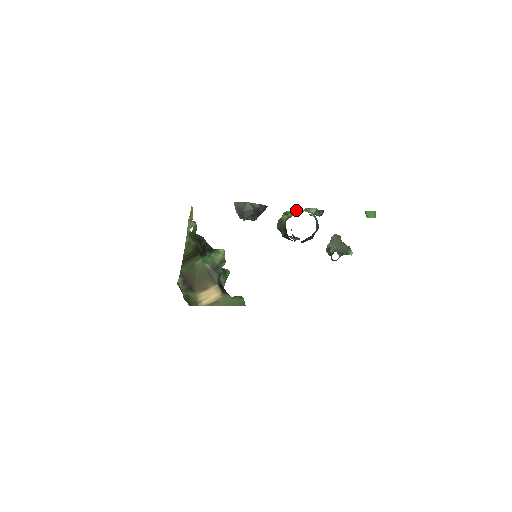
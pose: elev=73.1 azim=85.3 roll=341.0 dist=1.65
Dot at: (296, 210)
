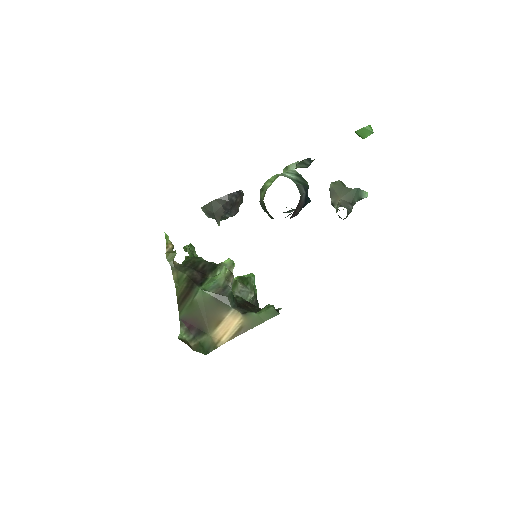
Dot at: (270, 179)
